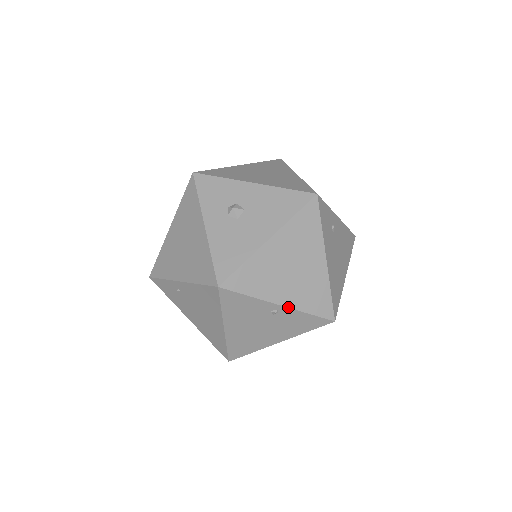
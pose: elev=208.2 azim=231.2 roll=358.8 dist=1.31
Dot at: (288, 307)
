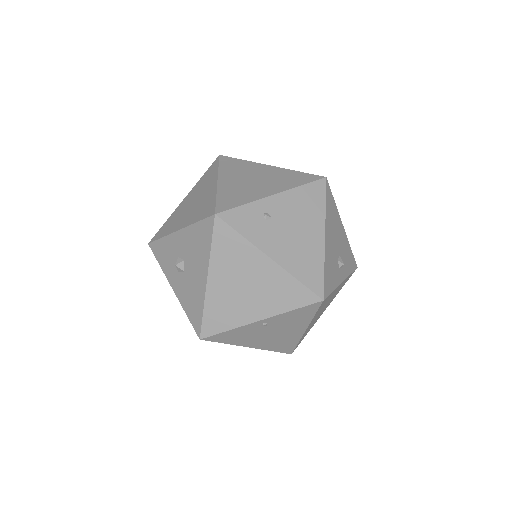
Dot at: (268, 317)
